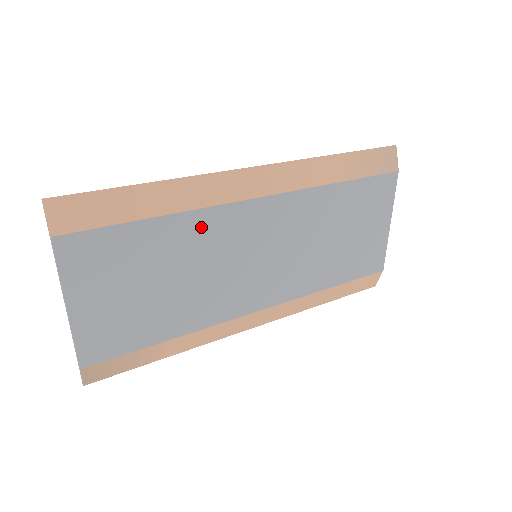
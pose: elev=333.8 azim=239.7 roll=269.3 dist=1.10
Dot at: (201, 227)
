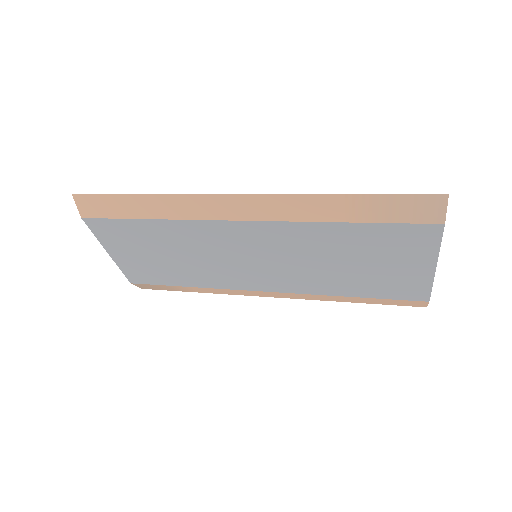
Dot at: (190, 231)
